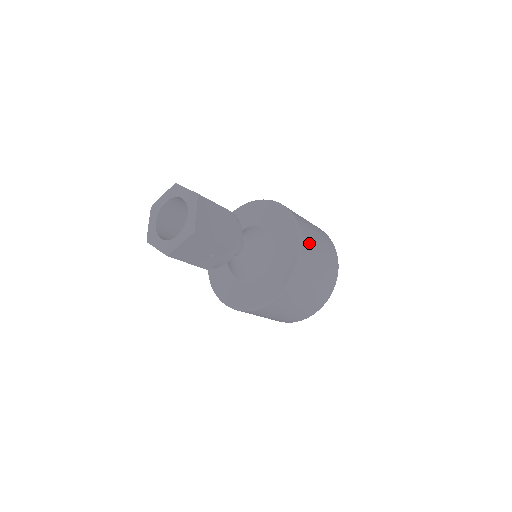
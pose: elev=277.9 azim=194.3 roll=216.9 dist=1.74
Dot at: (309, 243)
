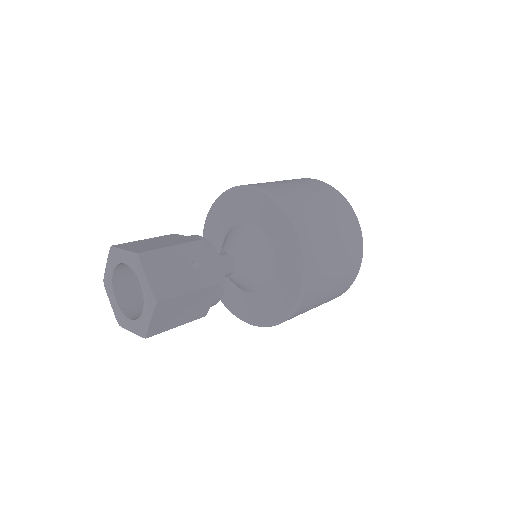
Dot at: occluded
